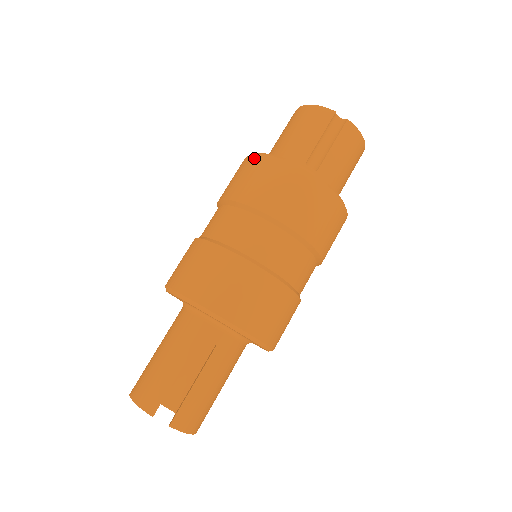
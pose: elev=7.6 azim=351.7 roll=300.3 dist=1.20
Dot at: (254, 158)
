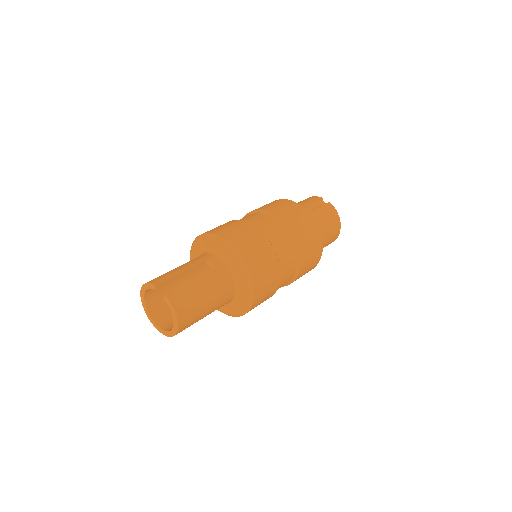
Dot at: occluded
